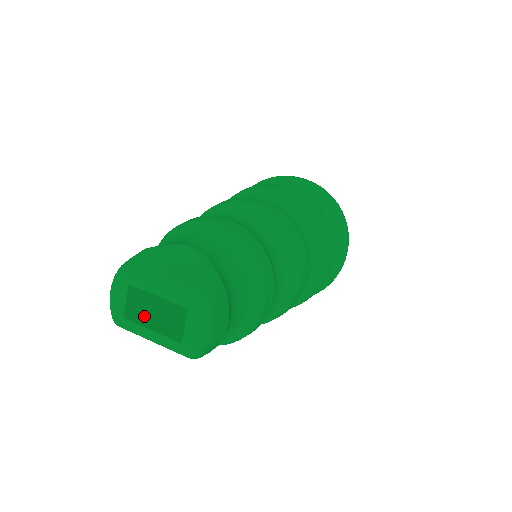
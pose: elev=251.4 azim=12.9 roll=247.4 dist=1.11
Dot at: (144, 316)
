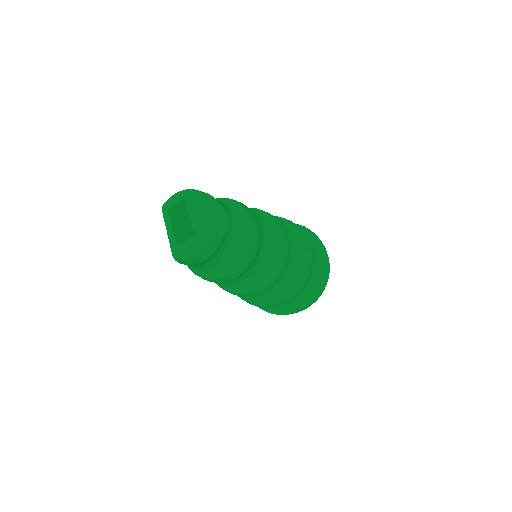
Dot at: (176, 219)
